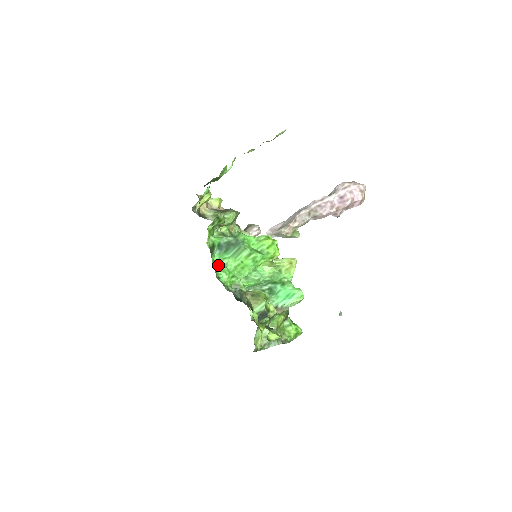
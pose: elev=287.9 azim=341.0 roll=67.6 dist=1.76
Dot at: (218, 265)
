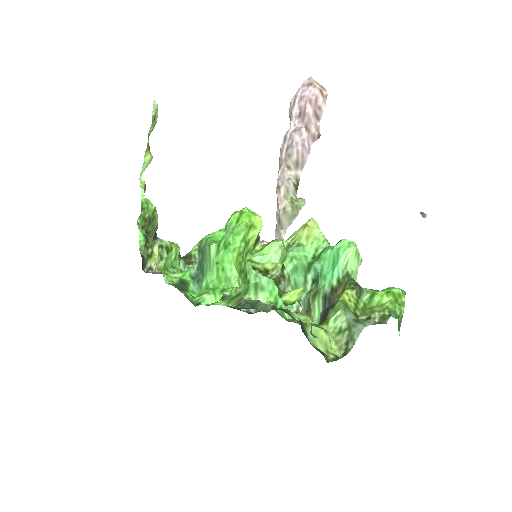
Dot at: occluded
